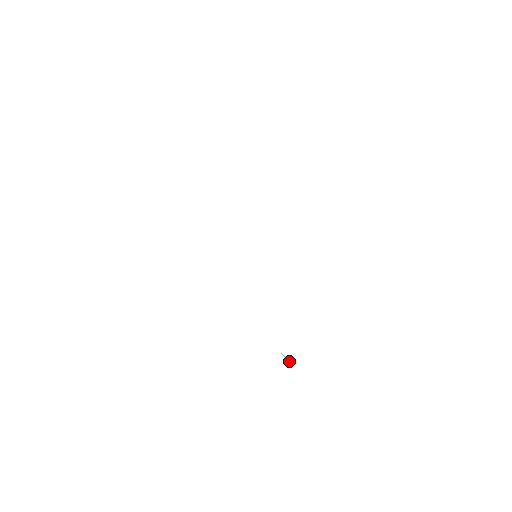
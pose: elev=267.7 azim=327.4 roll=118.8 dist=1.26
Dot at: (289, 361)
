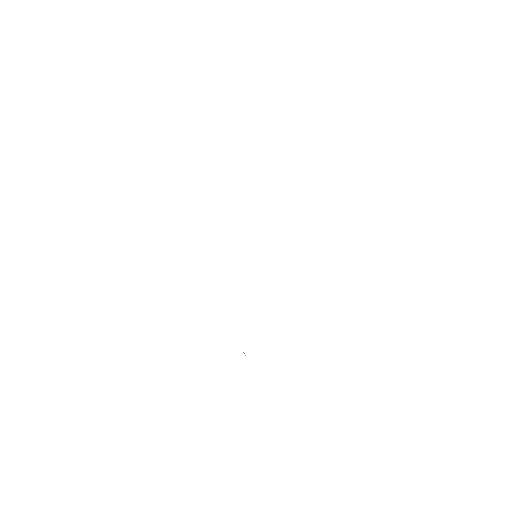
Dot at: occluded
